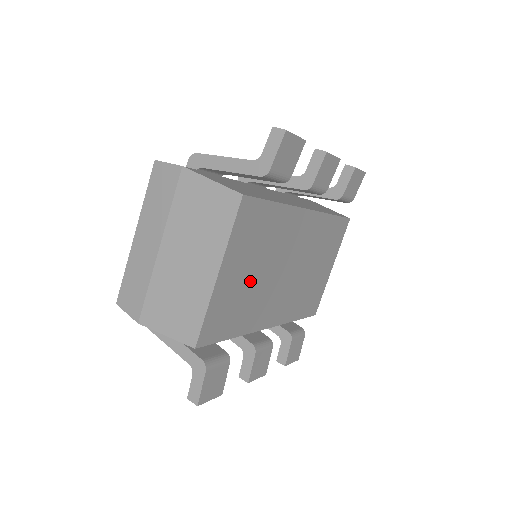
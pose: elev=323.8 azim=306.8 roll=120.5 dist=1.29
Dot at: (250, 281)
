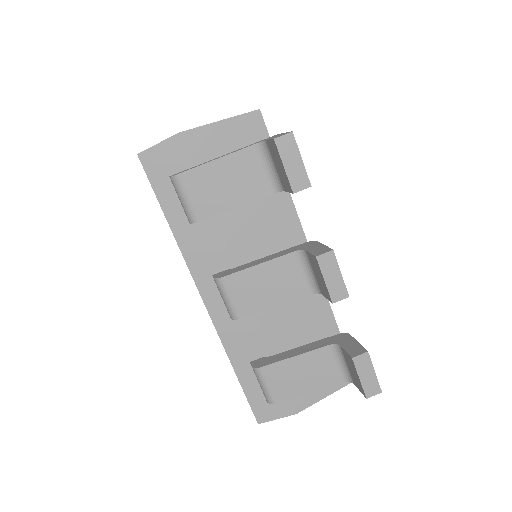
Dot at: occluded
